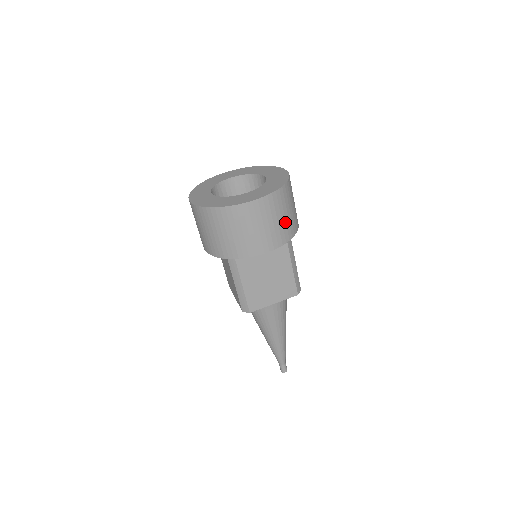
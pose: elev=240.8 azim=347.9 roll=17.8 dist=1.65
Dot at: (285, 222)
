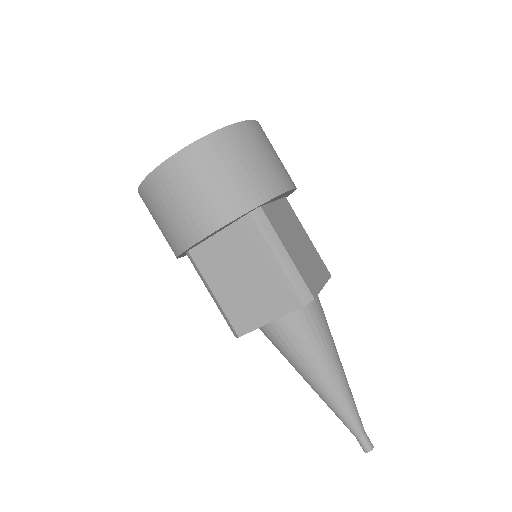
Dot at: (227, 187)
